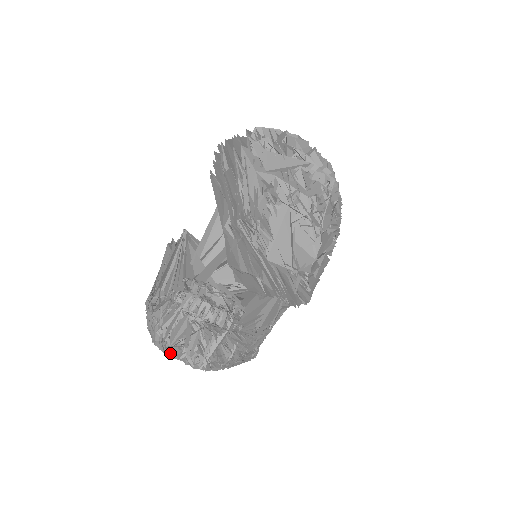
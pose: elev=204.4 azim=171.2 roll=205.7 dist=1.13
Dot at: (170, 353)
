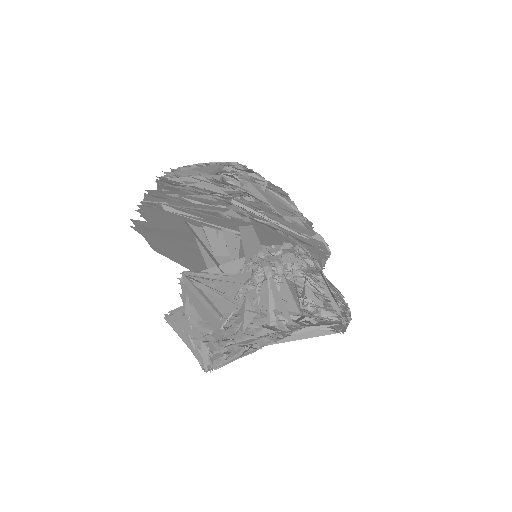
Dot at: (305, 325)
